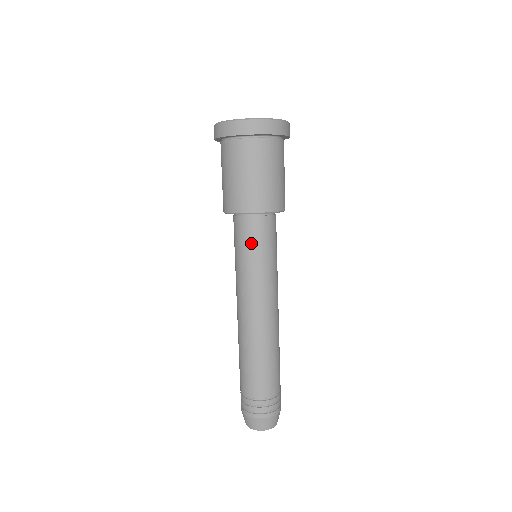
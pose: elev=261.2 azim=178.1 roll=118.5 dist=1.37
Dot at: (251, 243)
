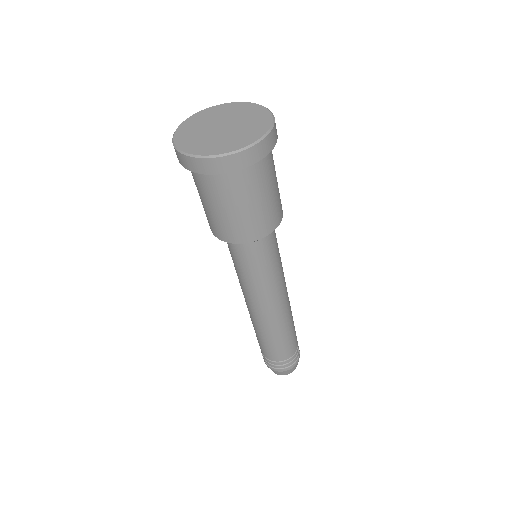
Dot at: (270, 253)
